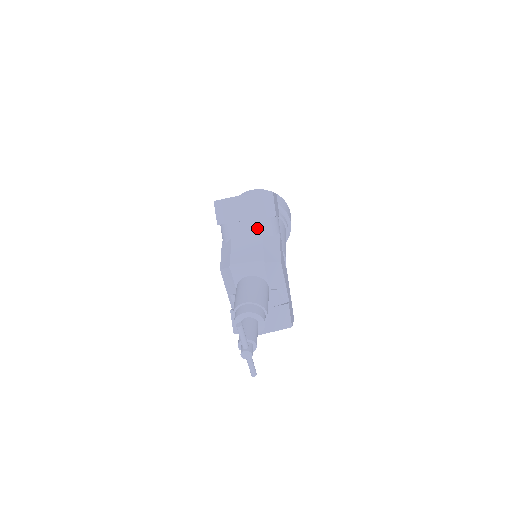
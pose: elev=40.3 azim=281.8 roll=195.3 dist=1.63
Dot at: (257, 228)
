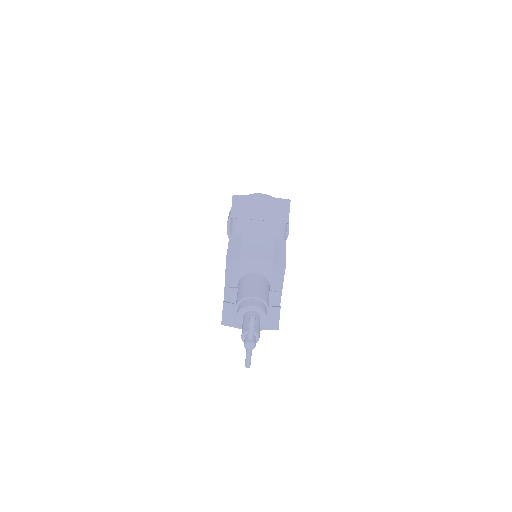
Dot at: (270, 230)
